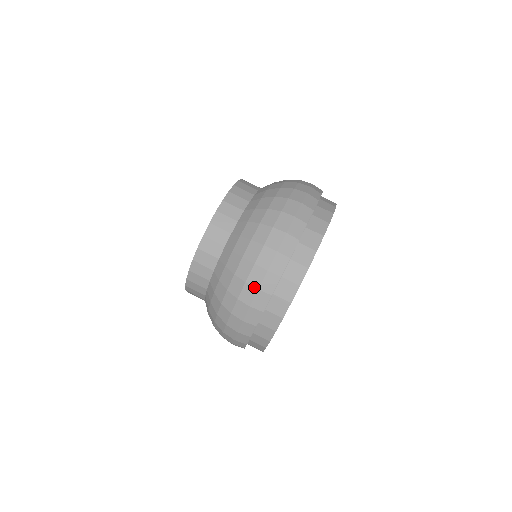
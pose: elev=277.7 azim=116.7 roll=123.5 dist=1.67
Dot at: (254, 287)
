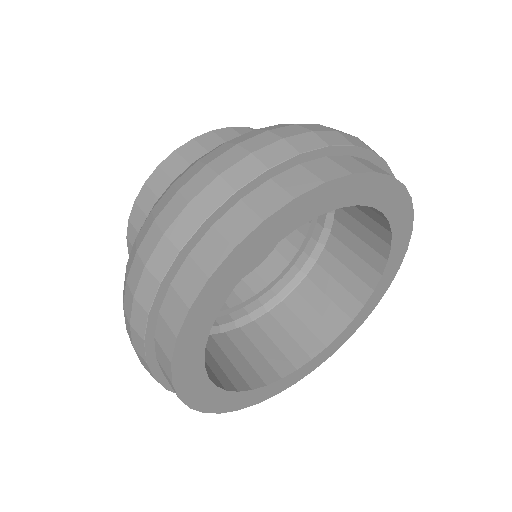
Dot at: (142, 261)
